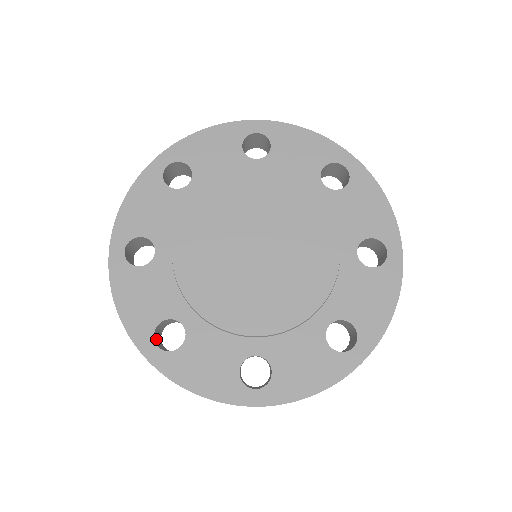
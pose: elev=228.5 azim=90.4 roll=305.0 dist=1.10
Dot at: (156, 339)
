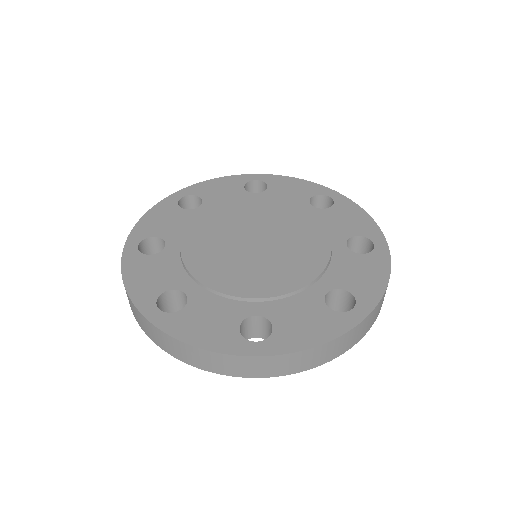
Dot at: occluded
